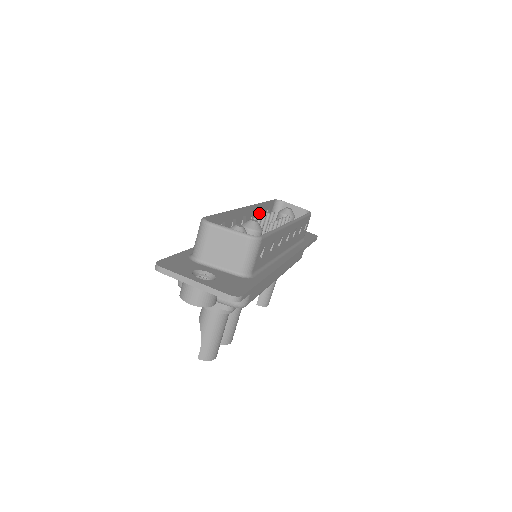
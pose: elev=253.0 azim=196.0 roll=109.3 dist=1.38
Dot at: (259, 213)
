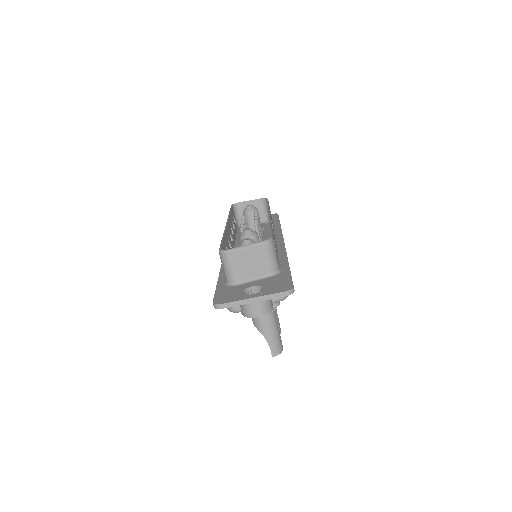
Dot at: (232, 223)
